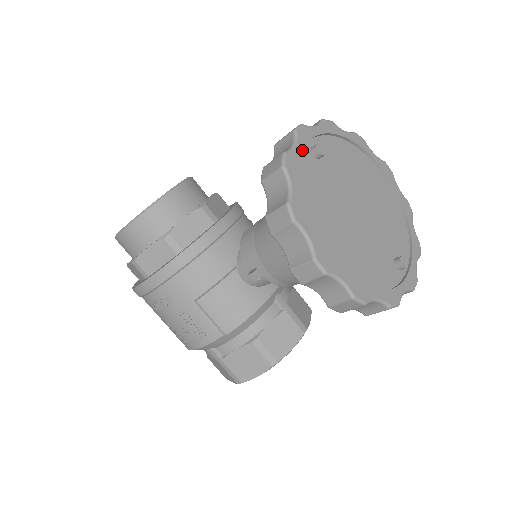
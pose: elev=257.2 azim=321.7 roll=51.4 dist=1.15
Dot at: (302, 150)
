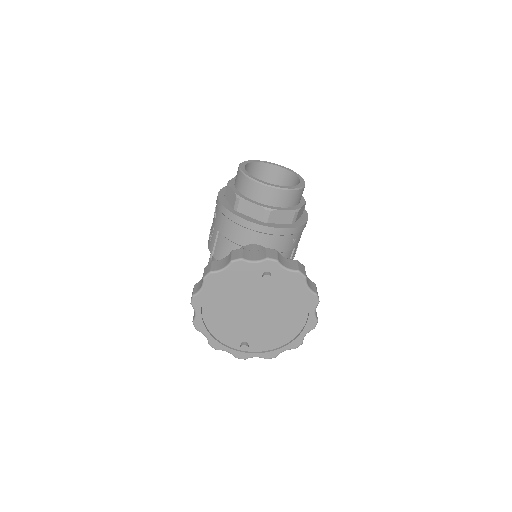
Dot at: (256, 267)
